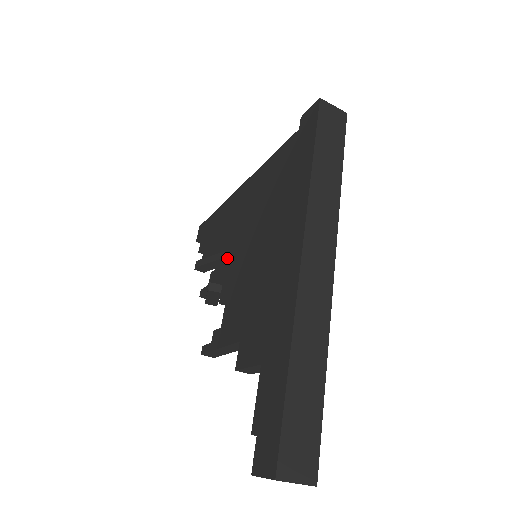
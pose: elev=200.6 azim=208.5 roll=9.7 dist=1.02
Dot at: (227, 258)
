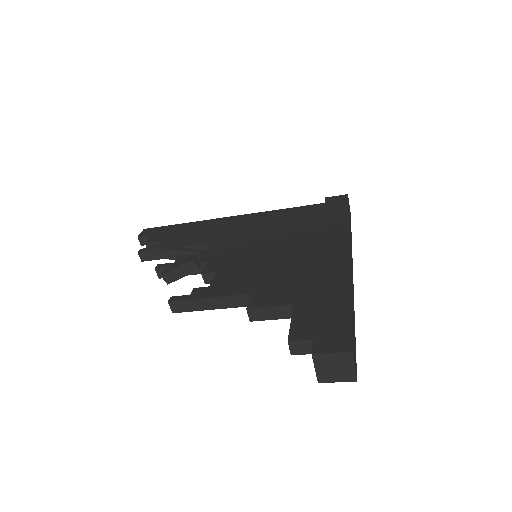
Dot at: (212, 250)
